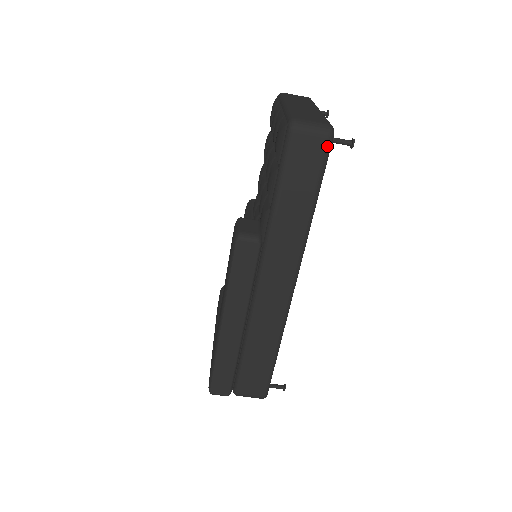
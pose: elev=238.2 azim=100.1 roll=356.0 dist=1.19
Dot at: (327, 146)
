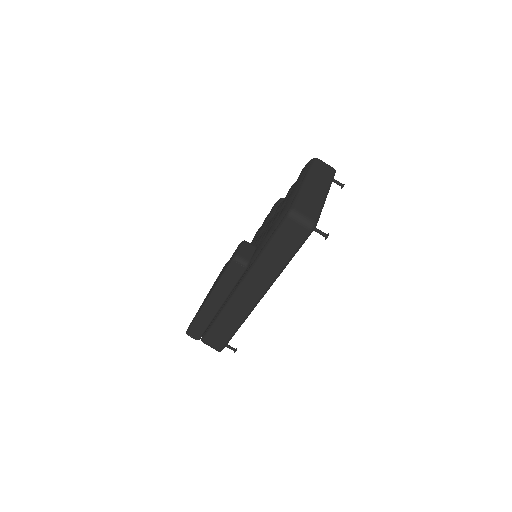
Dot at: (307, 234)
